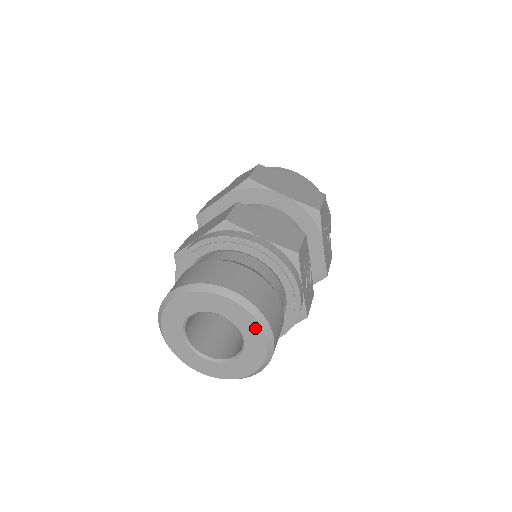
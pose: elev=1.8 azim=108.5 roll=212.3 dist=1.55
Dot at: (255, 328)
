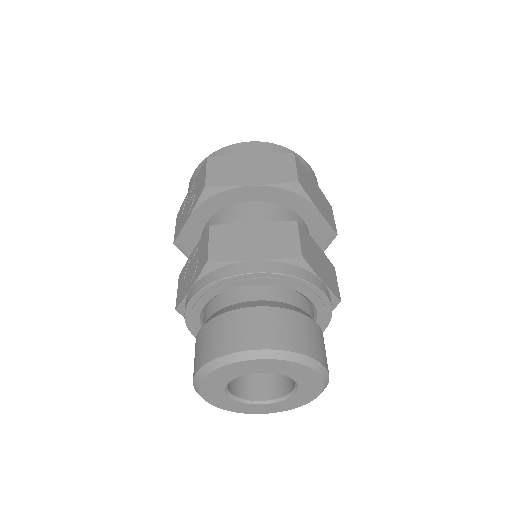
Dot at: (315, 392)
